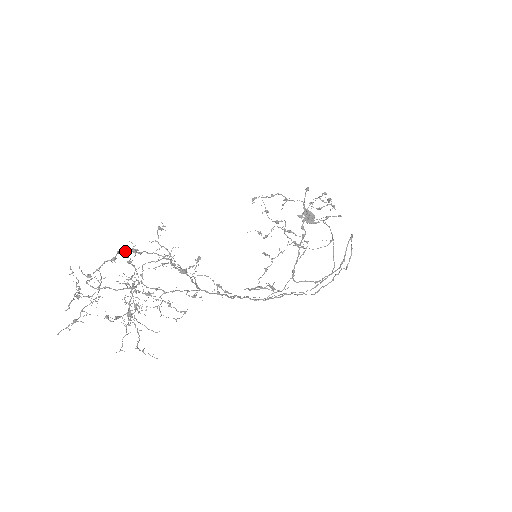
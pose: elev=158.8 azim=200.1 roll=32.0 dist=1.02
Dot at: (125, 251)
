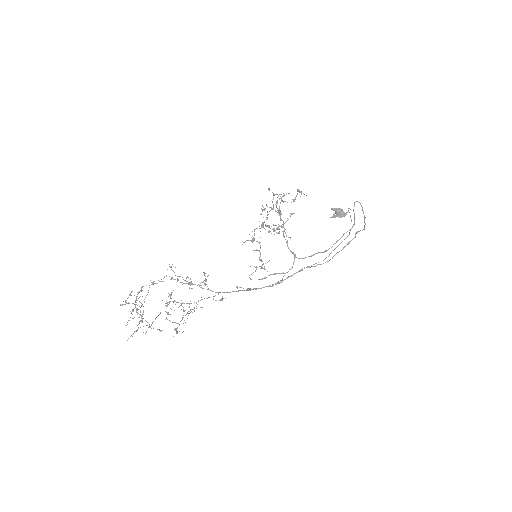
Dot at: occluded
